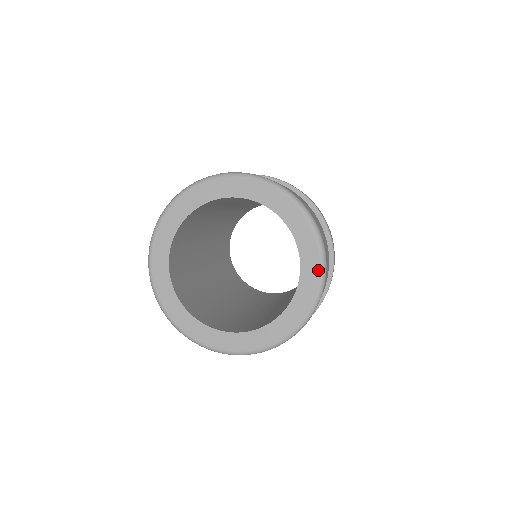
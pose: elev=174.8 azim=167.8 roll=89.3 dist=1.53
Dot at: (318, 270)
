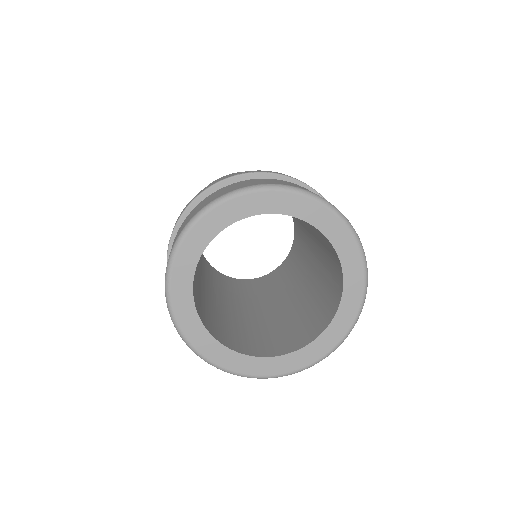
Dot at: (361, 290)
